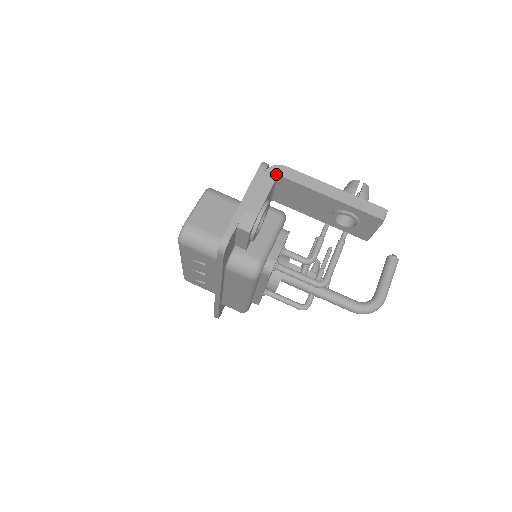
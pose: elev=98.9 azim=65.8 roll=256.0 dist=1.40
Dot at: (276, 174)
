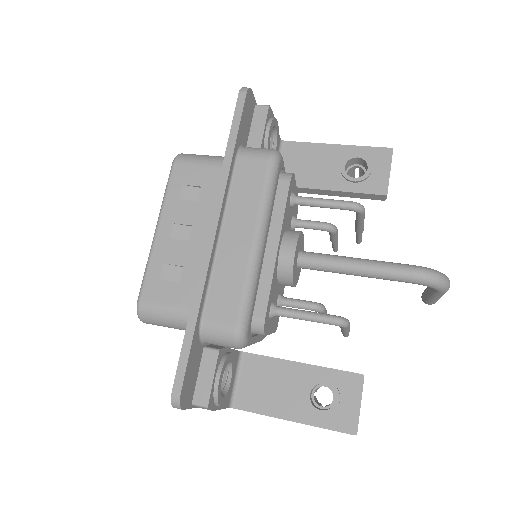
Dot at: occluded
